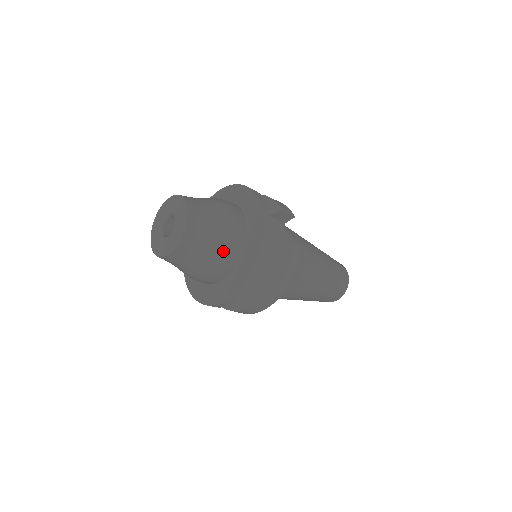
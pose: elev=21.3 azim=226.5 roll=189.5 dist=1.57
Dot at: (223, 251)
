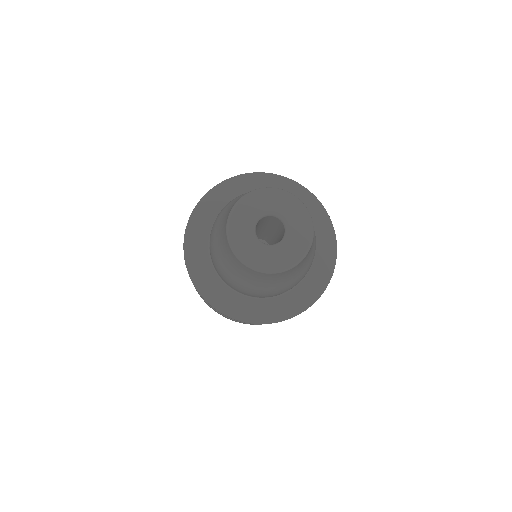
Dot at: (287, 288)
